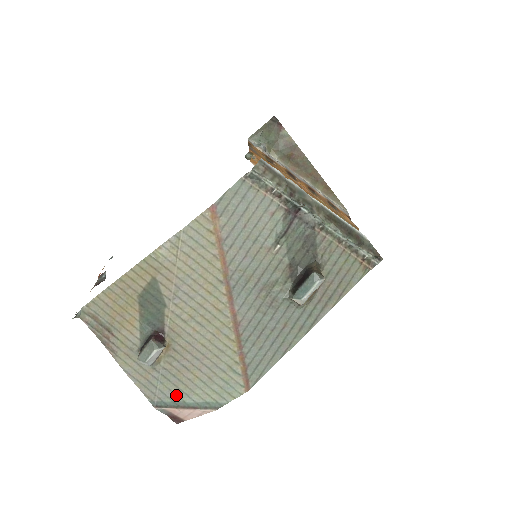
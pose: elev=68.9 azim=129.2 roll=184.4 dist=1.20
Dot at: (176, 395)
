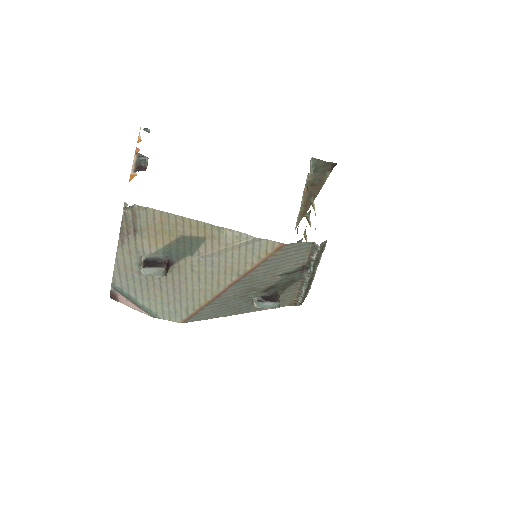
Dot at: (135, 293)
